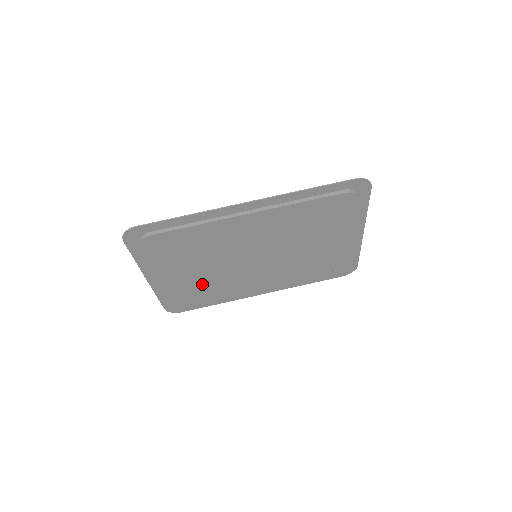
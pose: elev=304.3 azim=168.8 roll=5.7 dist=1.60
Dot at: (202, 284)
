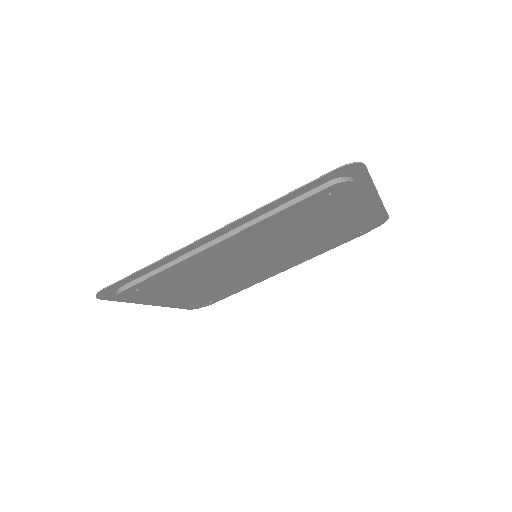
Dot at: (212, 290)
